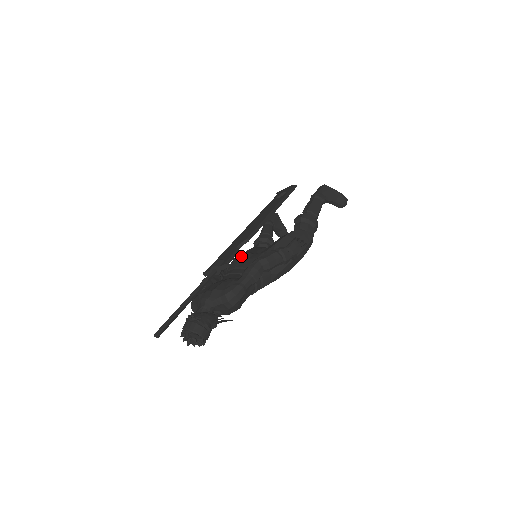
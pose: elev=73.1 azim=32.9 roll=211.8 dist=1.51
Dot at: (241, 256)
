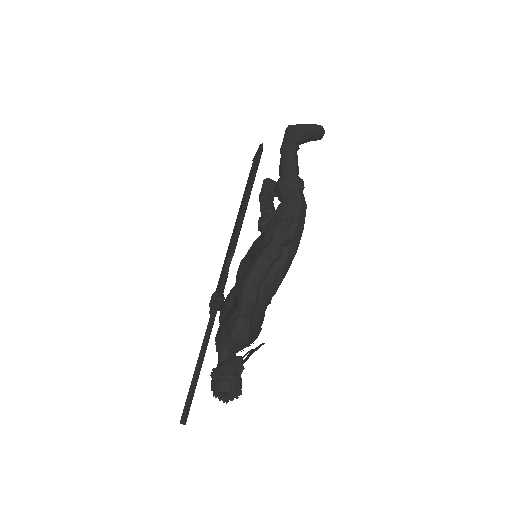
Dot at: (240, 267)
